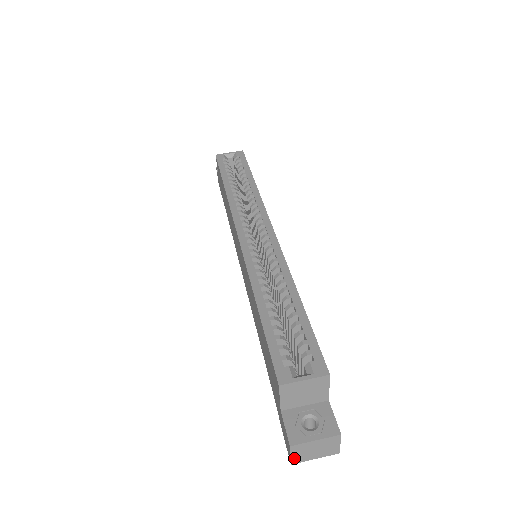
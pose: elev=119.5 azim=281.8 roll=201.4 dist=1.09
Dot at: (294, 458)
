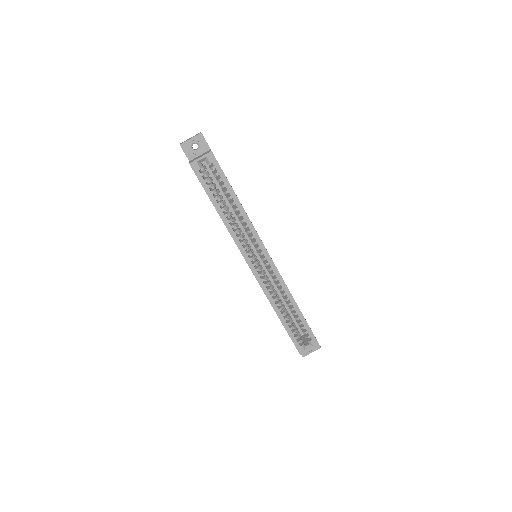
Dot at: occluded
